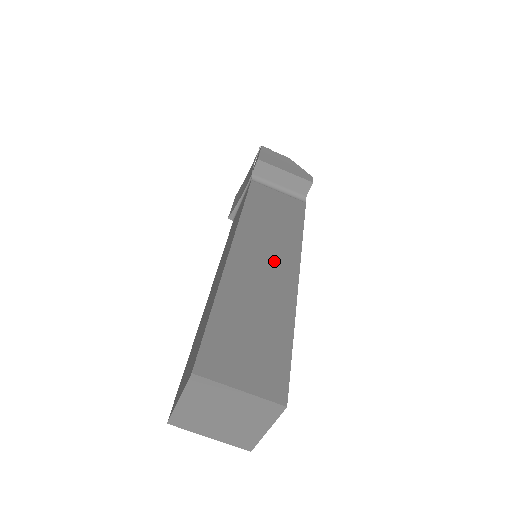
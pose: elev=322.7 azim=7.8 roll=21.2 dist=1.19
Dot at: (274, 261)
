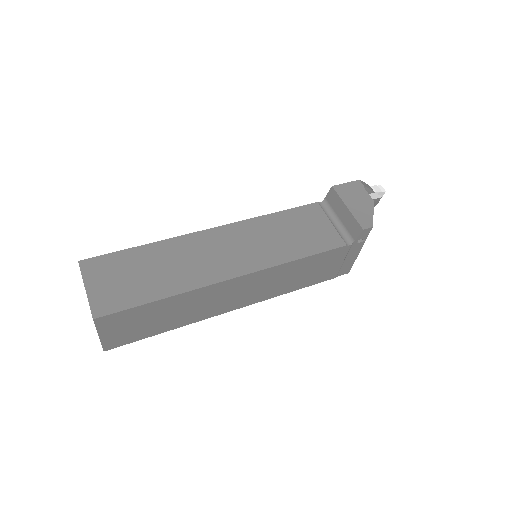
Dot at: (232, 256)
